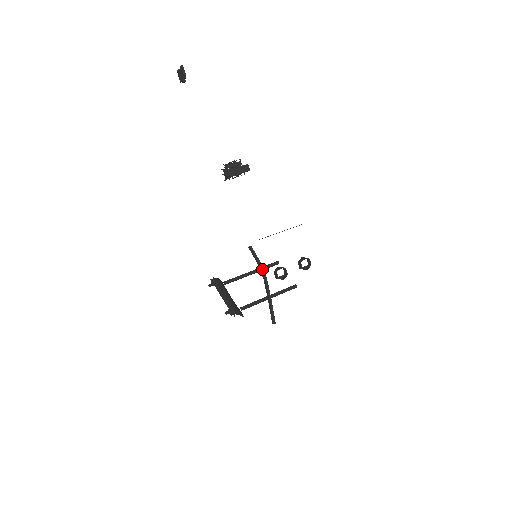
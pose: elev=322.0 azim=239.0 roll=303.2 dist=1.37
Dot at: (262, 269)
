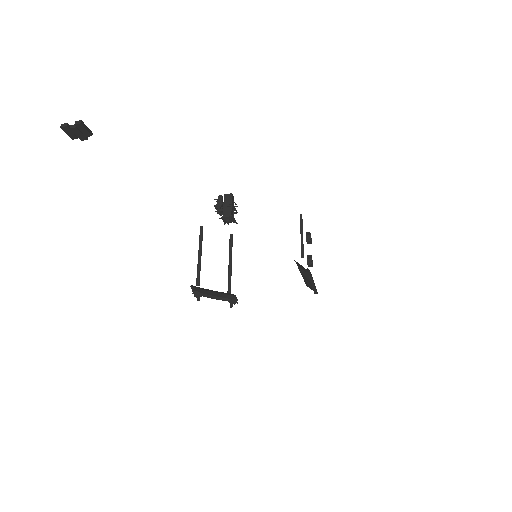
Dot at: (310, 273)
